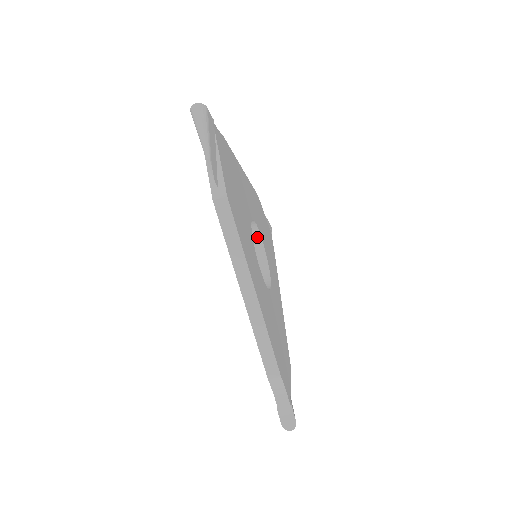
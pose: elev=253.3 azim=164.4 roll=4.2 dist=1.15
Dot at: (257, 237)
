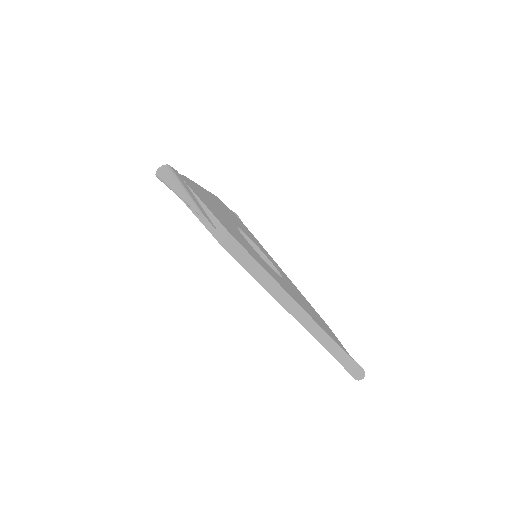
Dot at: occluded
